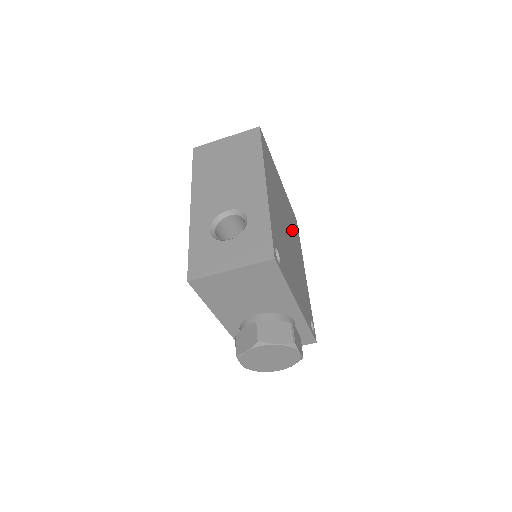
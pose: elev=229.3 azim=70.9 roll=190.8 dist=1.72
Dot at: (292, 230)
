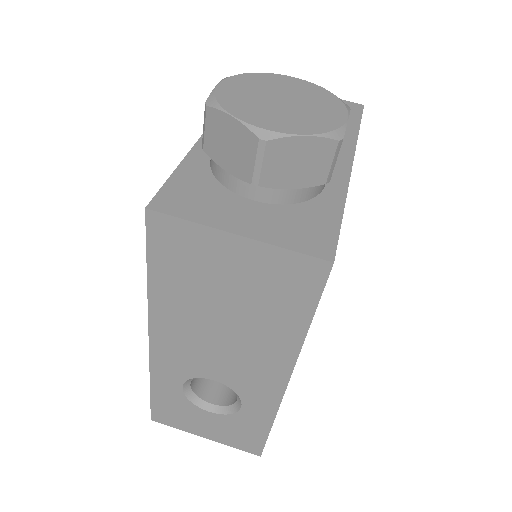
Dot at: occluded
